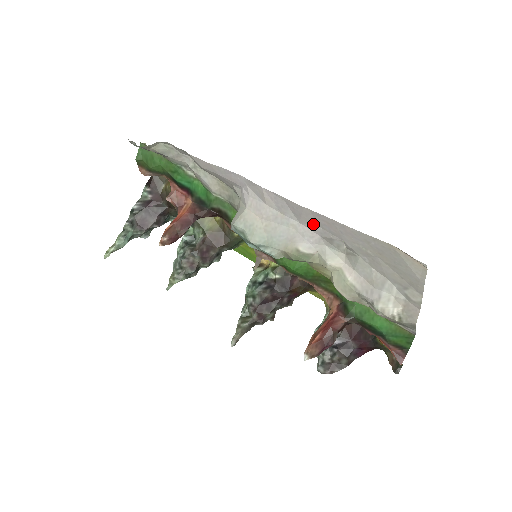
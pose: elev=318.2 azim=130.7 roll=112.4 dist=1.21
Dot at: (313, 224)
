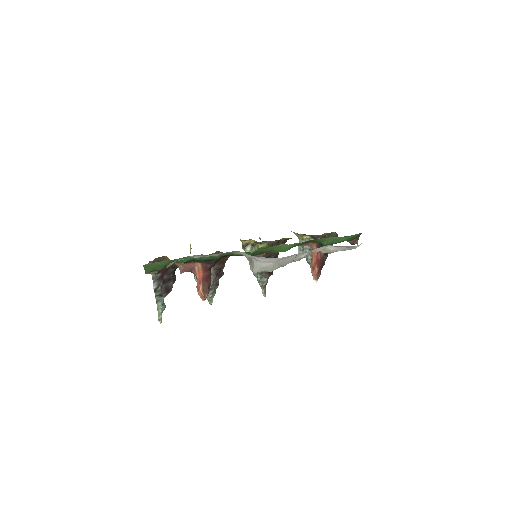
Dot at: occluded
